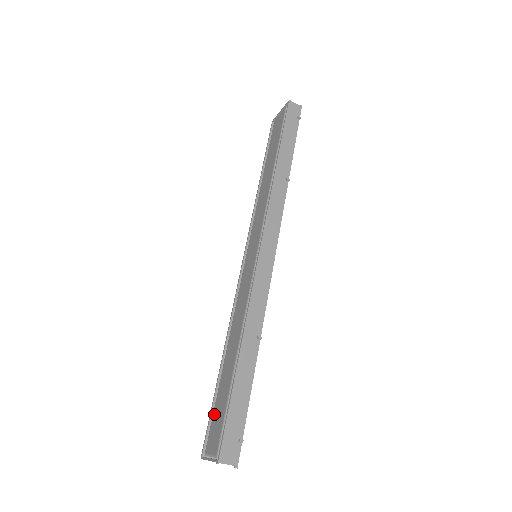
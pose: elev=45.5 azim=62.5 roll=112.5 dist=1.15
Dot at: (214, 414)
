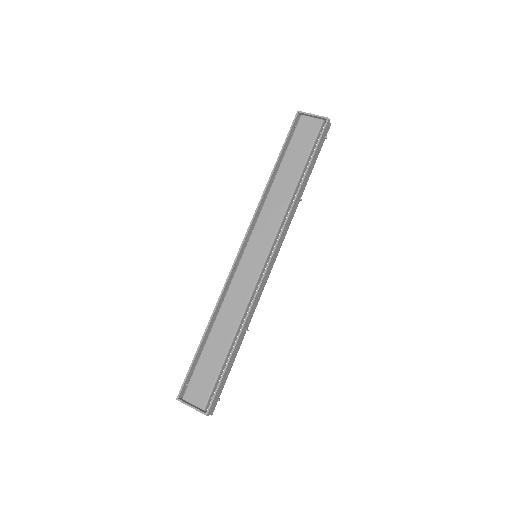
Dot at: (196, 373)
